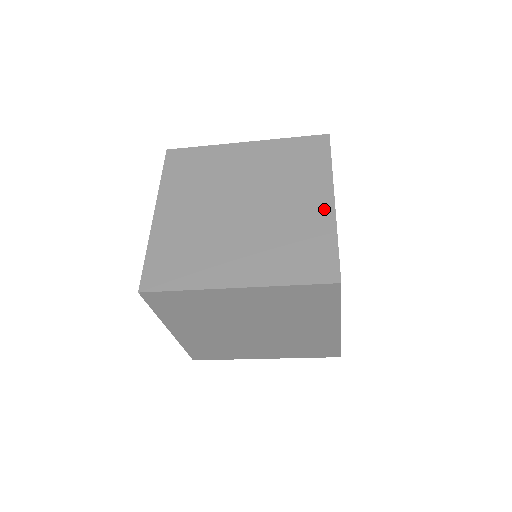
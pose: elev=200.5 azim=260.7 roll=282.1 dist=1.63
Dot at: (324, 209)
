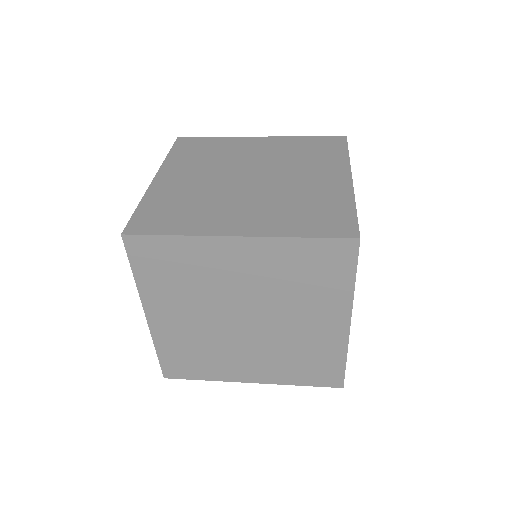
Dot at: (341, 183)
